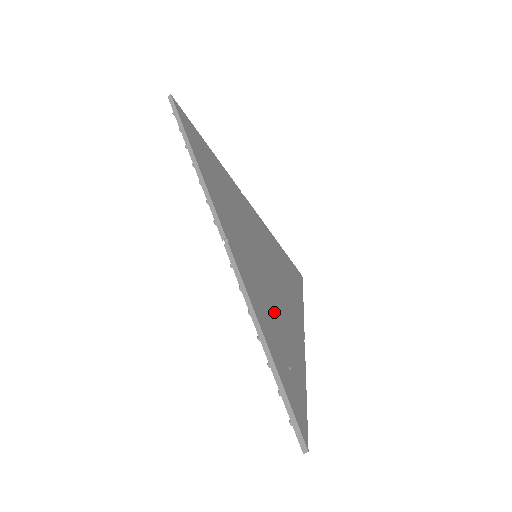
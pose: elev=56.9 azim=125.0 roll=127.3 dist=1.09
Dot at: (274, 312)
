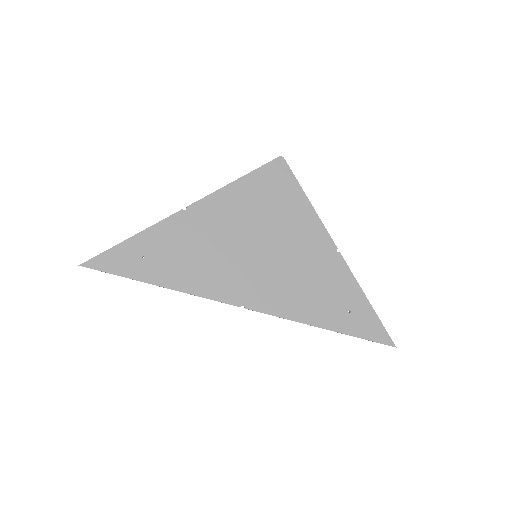
Dot at: (308, 286)
